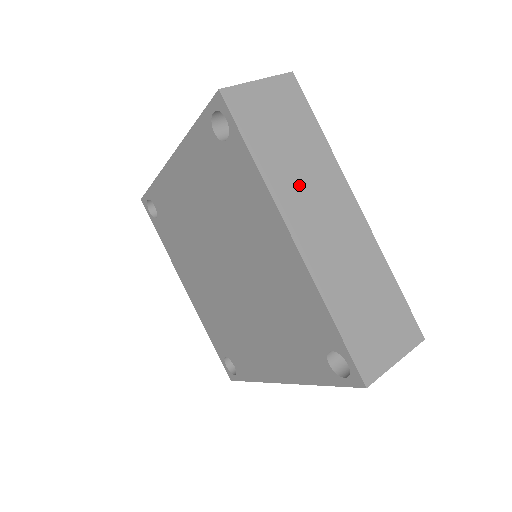
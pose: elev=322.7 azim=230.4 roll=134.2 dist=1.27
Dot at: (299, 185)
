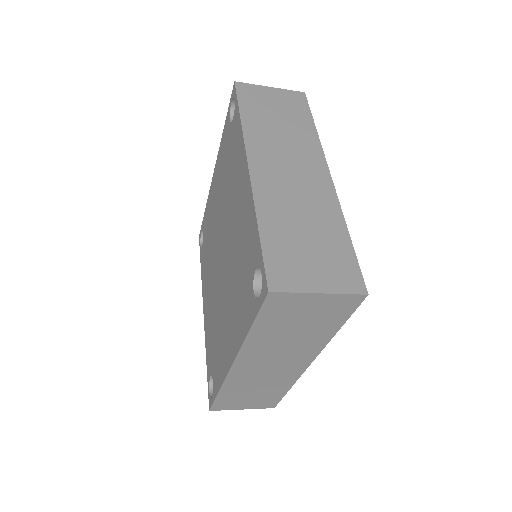
Dot at: (274, 143)
